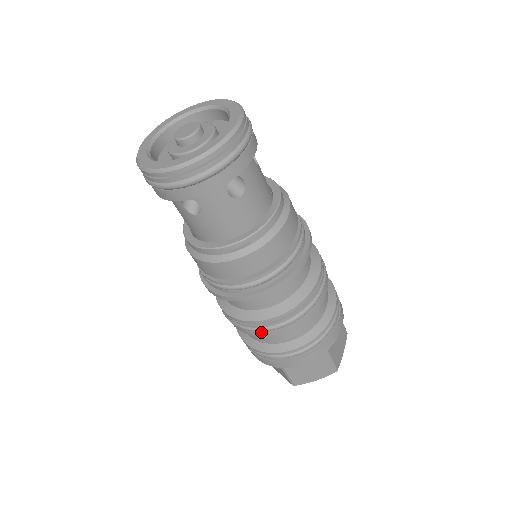
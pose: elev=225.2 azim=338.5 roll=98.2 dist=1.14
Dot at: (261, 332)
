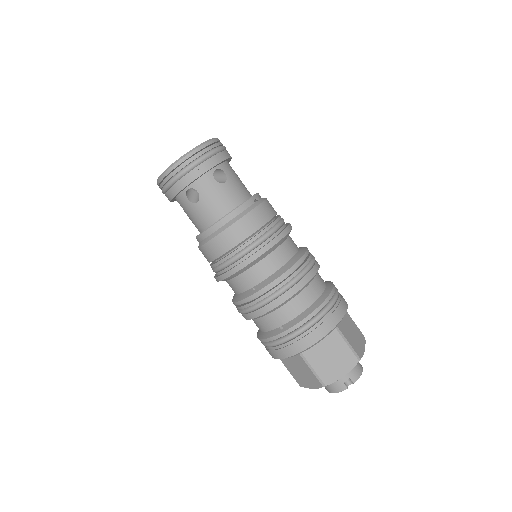
Dot at: (308, 273)
